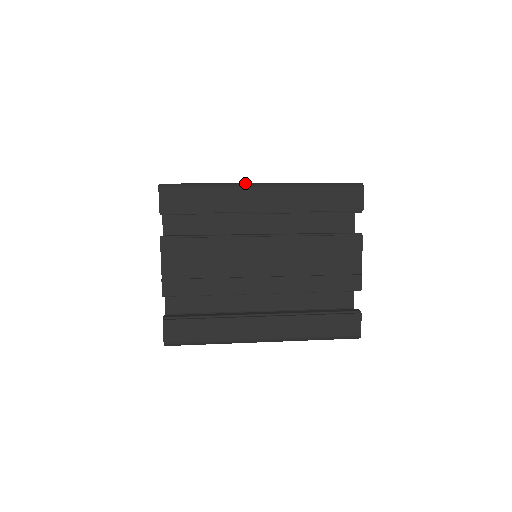
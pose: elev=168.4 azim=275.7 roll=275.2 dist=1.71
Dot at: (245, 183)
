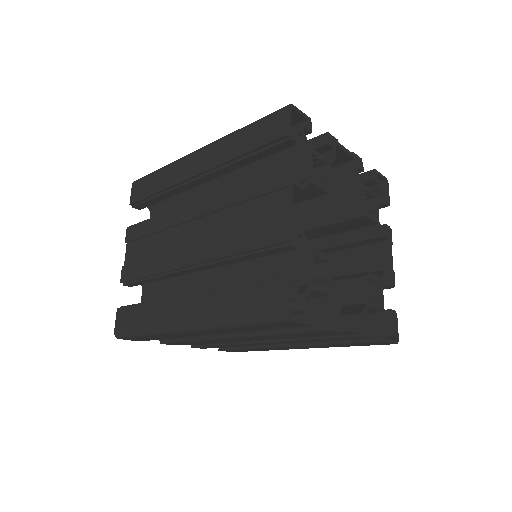
Dot at: occluded
